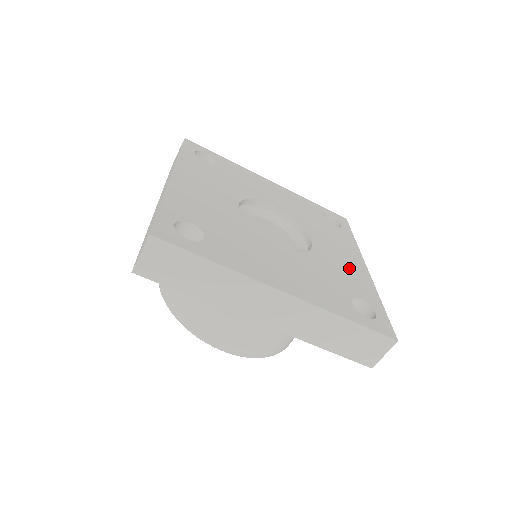
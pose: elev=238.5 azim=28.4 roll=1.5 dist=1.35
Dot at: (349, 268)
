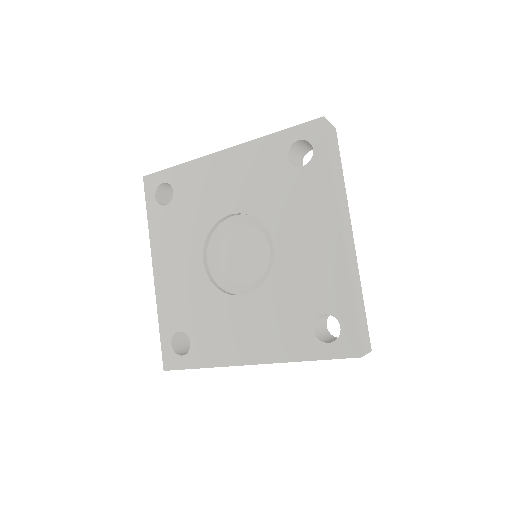
Dot at: (316, 261)
